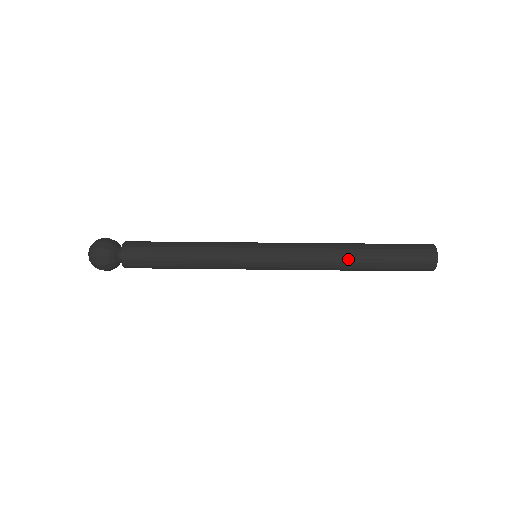
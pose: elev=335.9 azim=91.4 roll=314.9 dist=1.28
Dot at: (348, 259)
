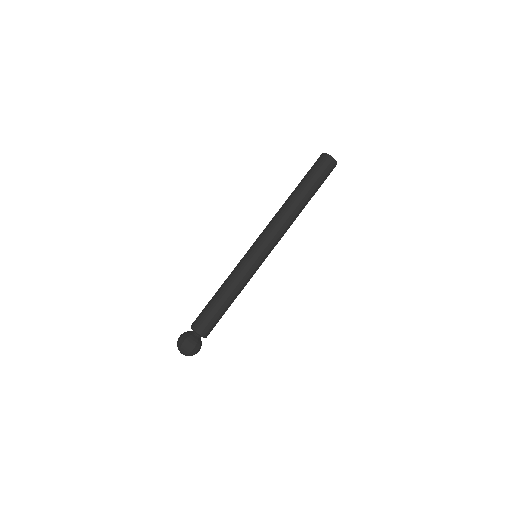
Dot at: occluded
